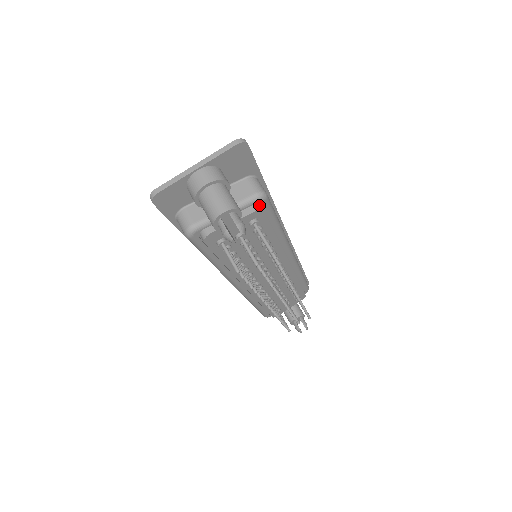
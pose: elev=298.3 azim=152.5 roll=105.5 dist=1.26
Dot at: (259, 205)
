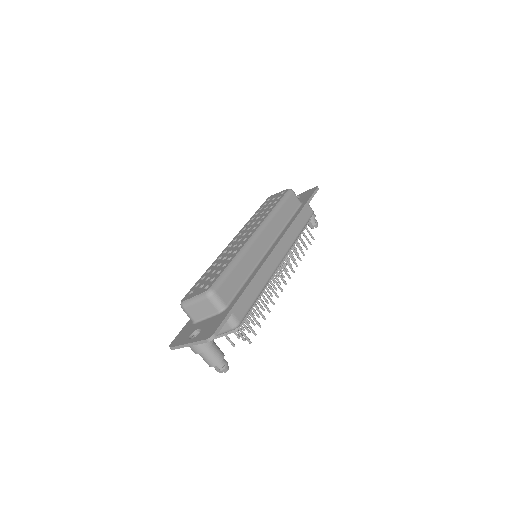
Dot at: occluded
